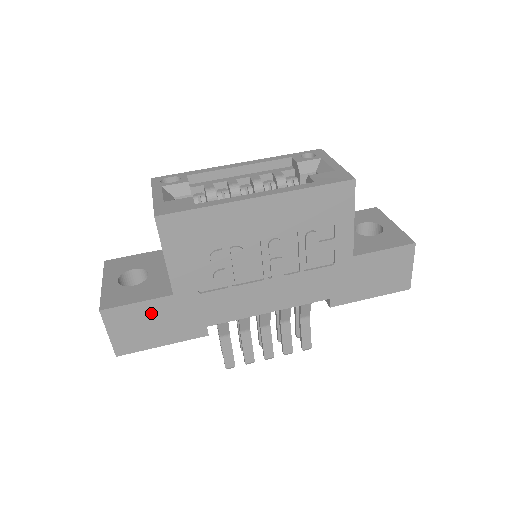
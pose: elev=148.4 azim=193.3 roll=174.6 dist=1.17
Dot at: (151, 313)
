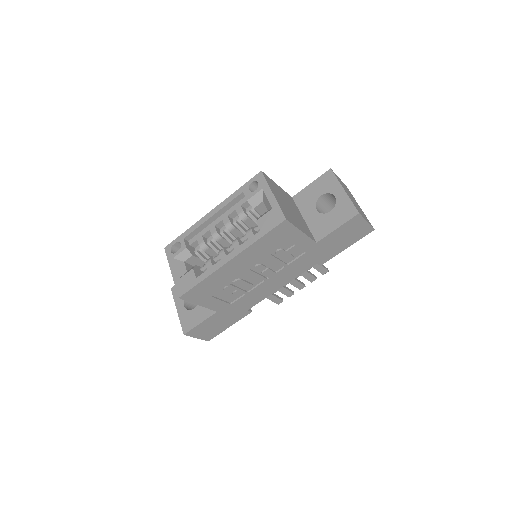
Dot at: (211, 322)
